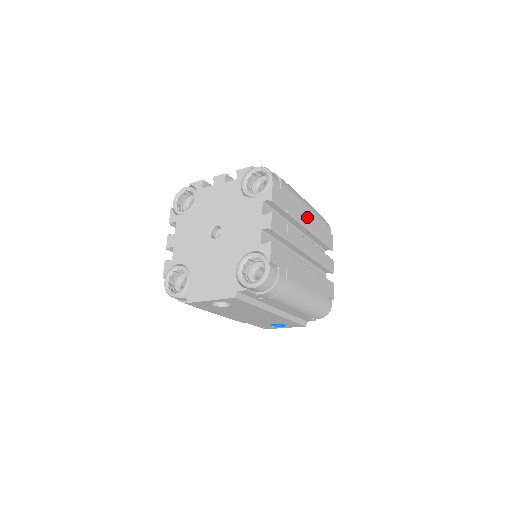
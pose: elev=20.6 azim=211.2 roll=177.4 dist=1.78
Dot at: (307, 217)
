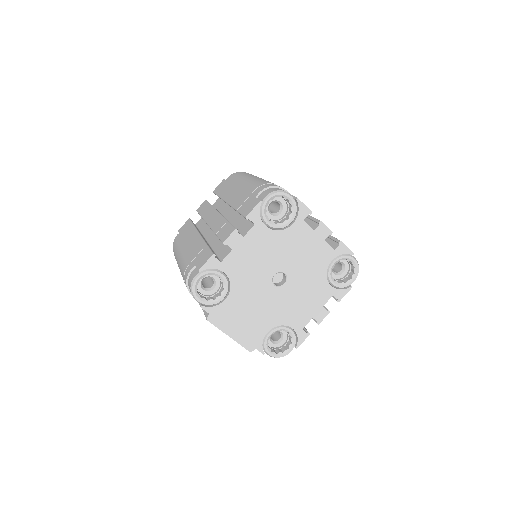
Dot at: occluded
